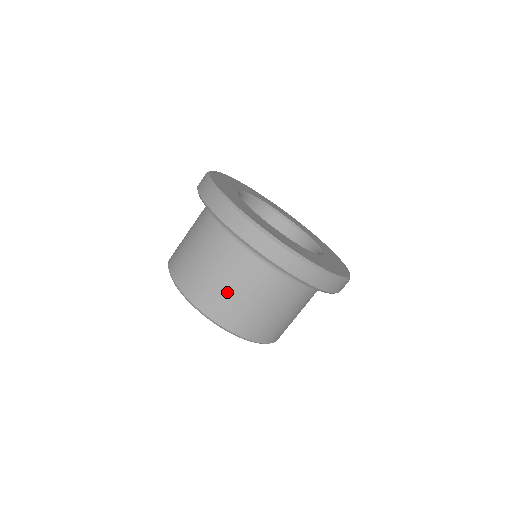
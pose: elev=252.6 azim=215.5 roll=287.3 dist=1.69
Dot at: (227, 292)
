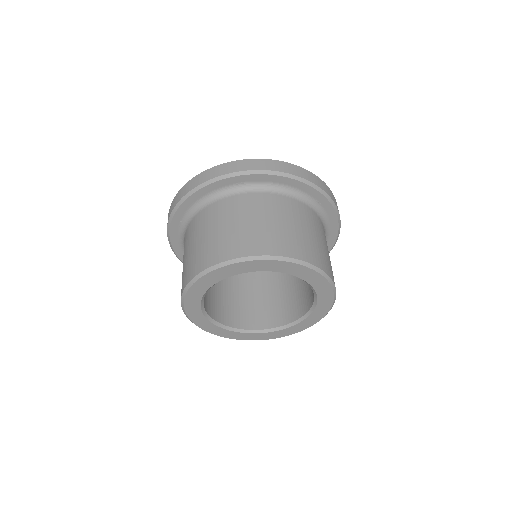
Dot at: (315, 241)
